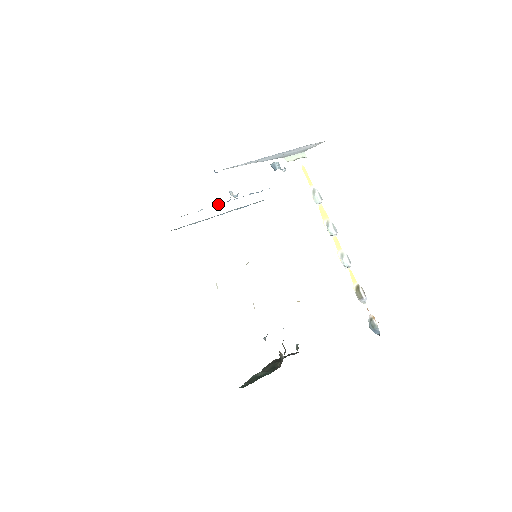
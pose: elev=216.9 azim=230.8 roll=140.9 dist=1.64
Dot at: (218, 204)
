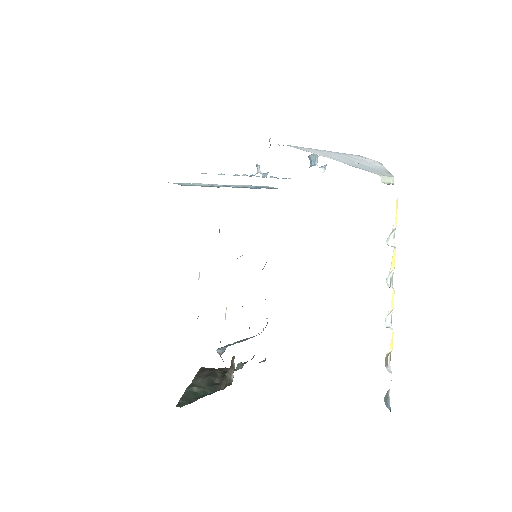
Dot at: occluded
